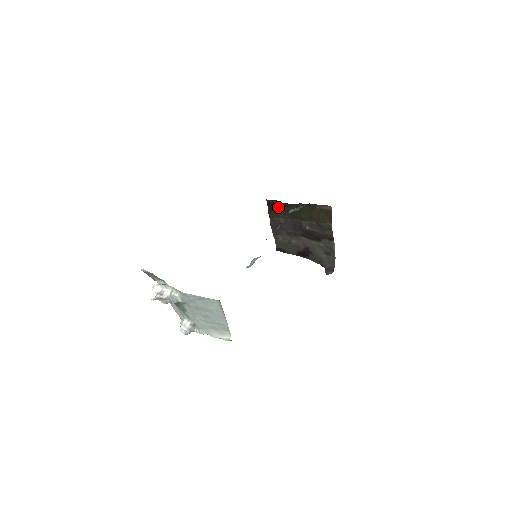
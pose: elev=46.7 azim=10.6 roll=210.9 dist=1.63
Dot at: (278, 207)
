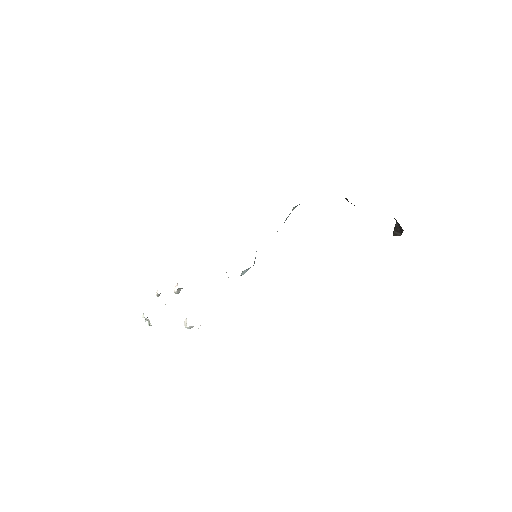
Dot at: occluded
